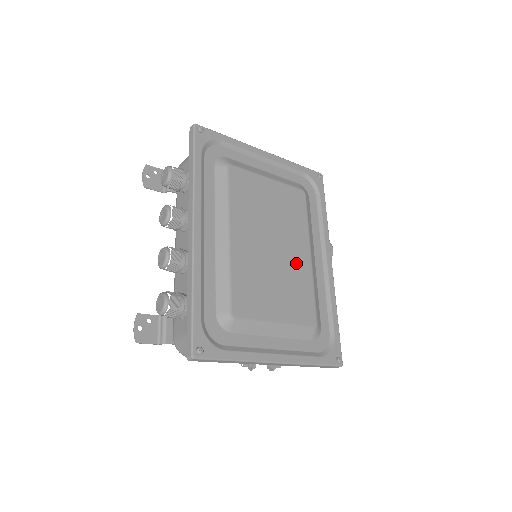
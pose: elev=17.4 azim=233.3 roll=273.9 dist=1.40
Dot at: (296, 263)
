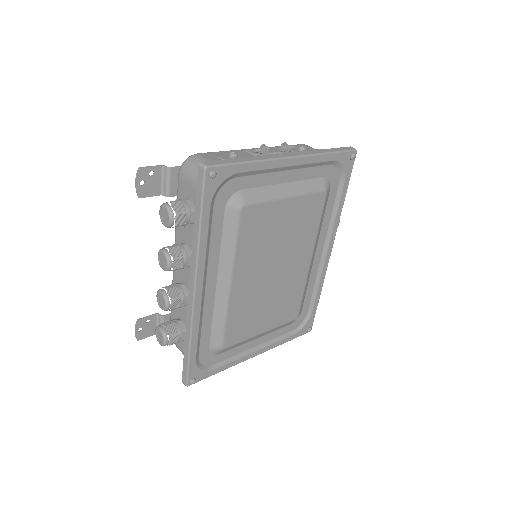
Dot at: (294, 275)
